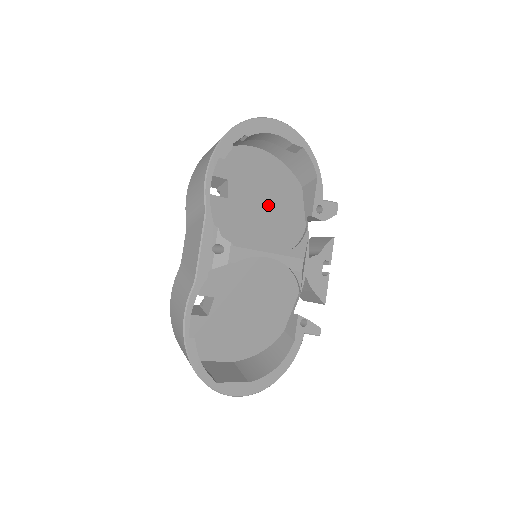
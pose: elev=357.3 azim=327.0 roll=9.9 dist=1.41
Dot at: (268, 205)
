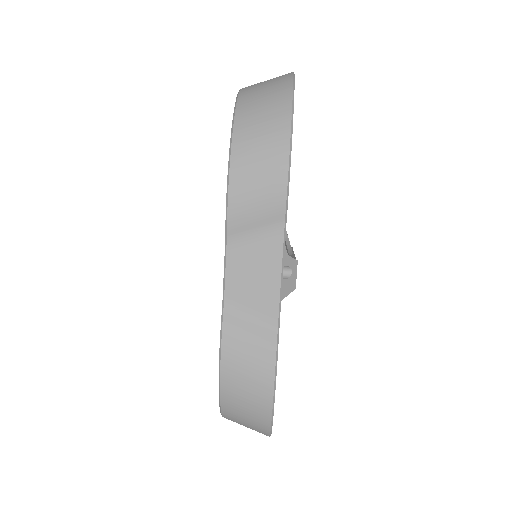
Dot at: occluded
